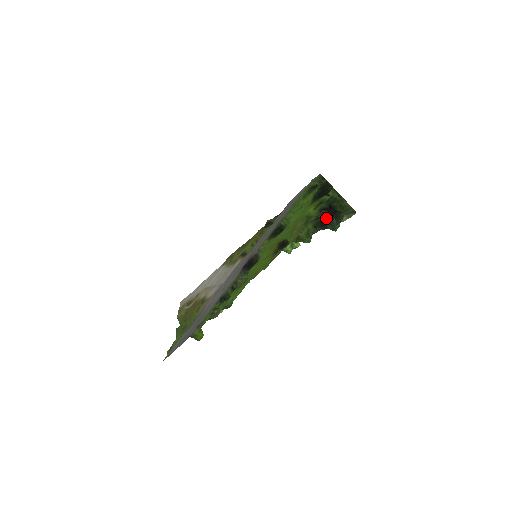
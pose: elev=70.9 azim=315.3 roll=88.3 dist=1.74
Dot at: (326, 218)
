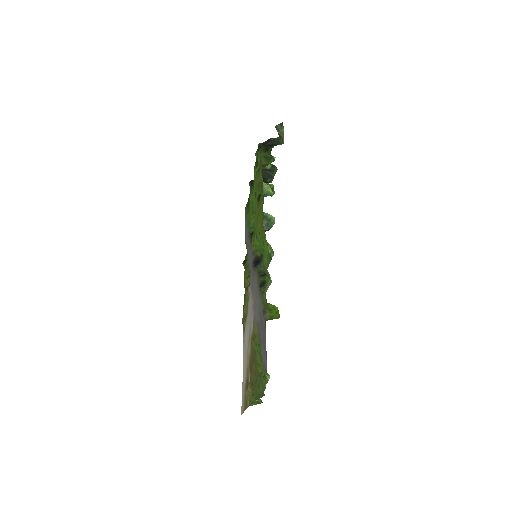
Dot at: (267, 142)
